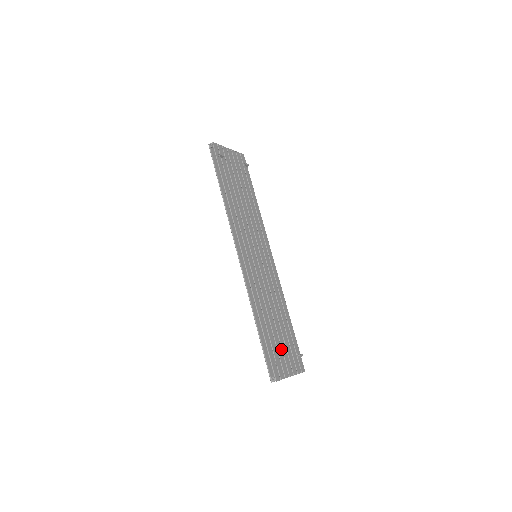
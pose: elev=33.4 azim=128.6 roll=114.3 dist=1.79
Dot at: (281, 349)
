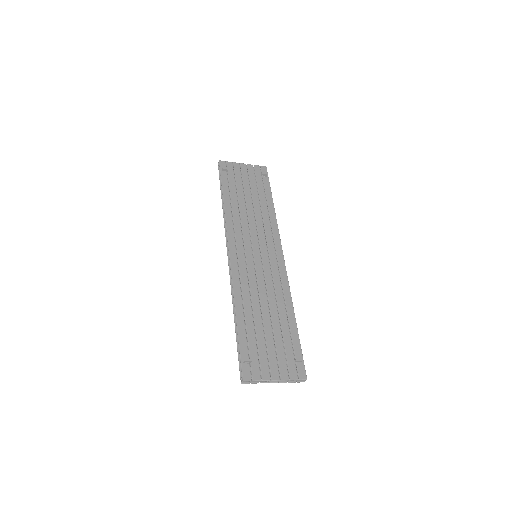
Dot at: (265, 349)
